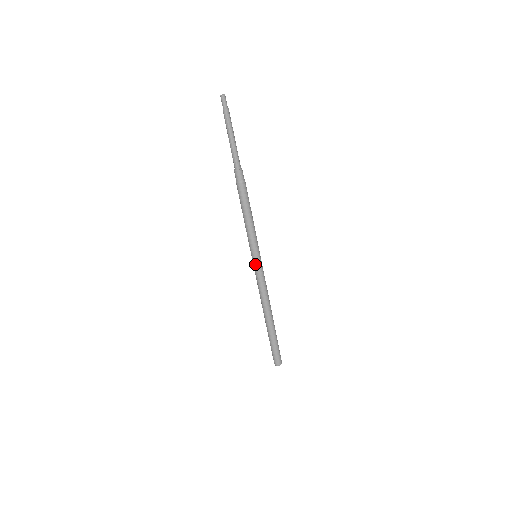
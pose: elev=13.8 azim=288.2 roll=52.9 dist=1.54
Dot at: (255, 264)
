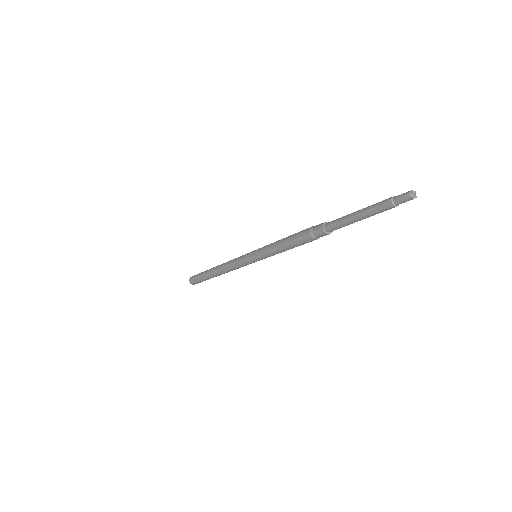
Dot at: occluded
